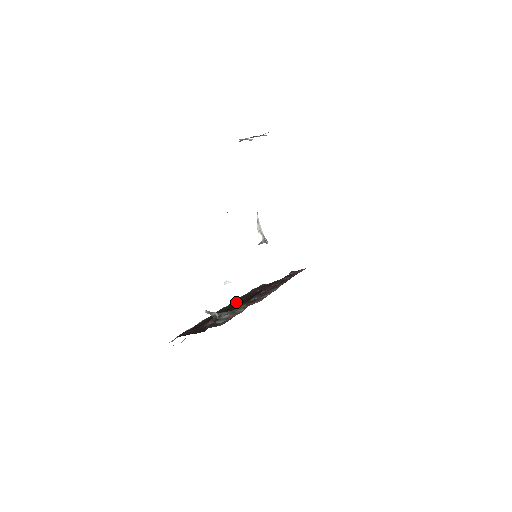
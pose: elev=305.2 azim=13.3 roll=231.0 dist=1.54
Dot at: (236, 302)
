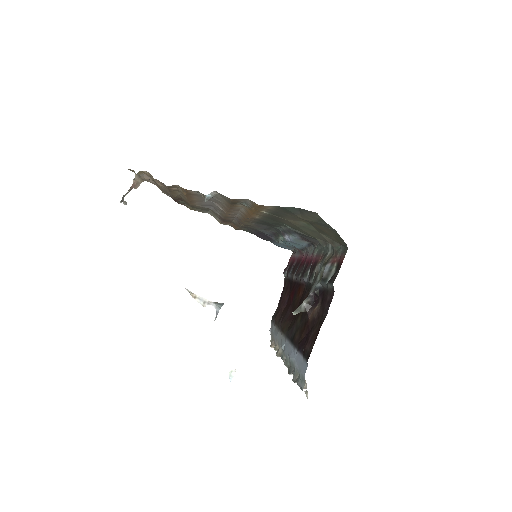
Dot at: (287, 320)
